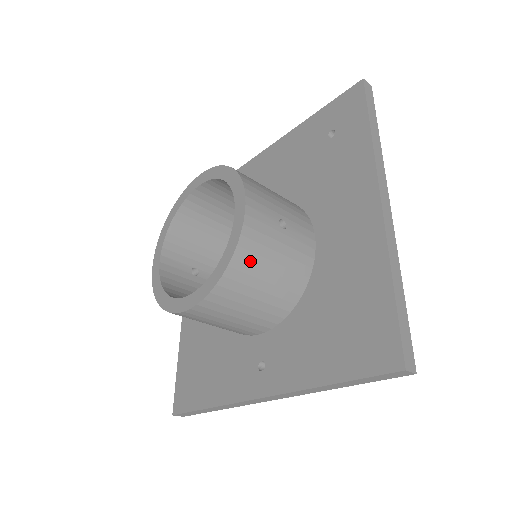
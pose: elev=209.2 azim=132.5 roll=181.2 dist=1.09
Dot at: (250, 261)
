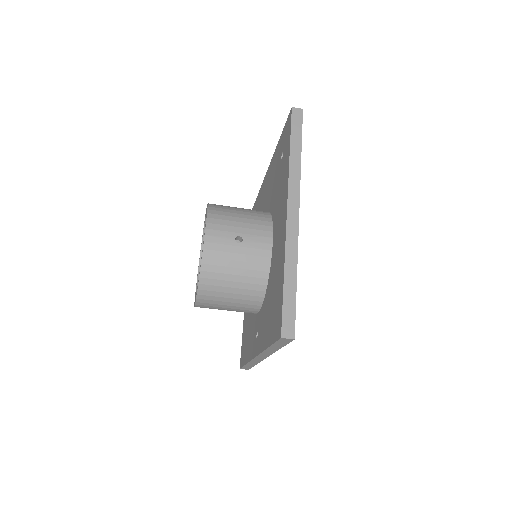
Dot at: (214, 271)
